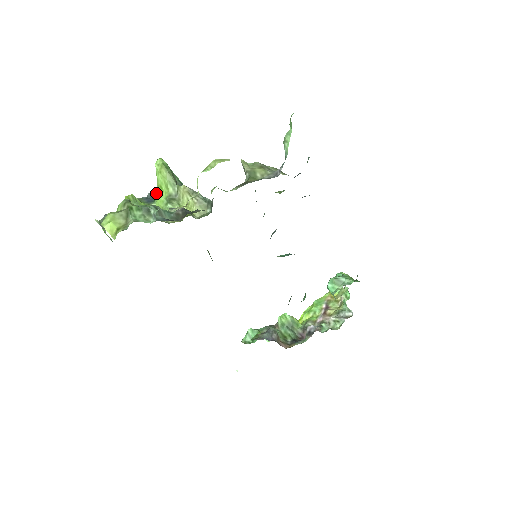
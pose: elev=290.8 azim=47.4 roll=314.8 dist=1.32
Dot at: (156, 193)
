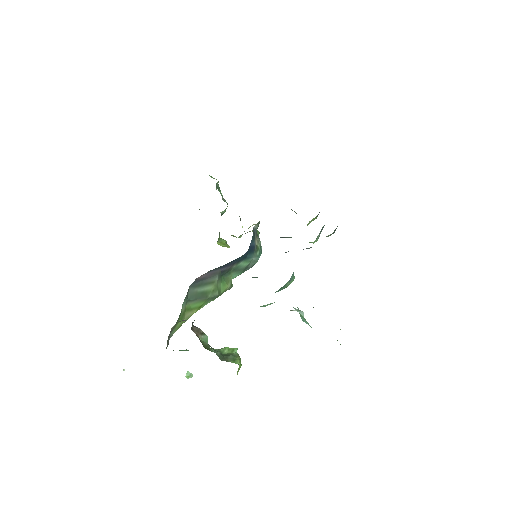
Dot at: occluded
